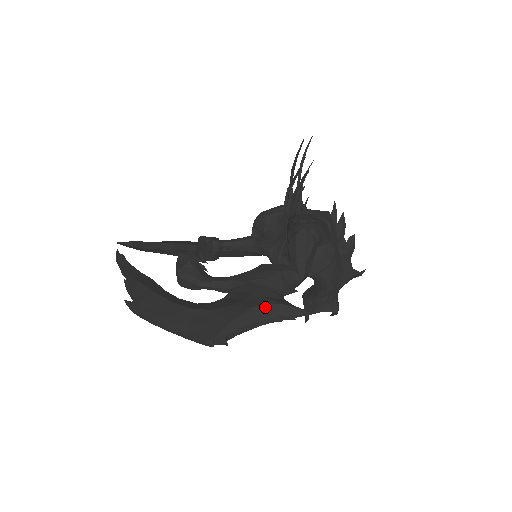
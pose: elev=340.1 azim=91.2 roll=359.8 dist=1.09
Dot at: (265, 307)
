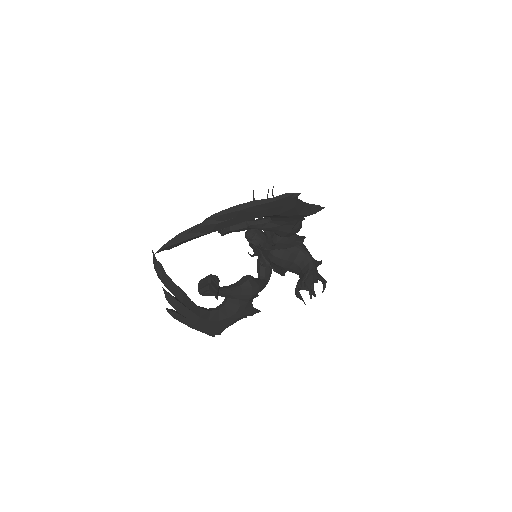
Dot at: occluded
